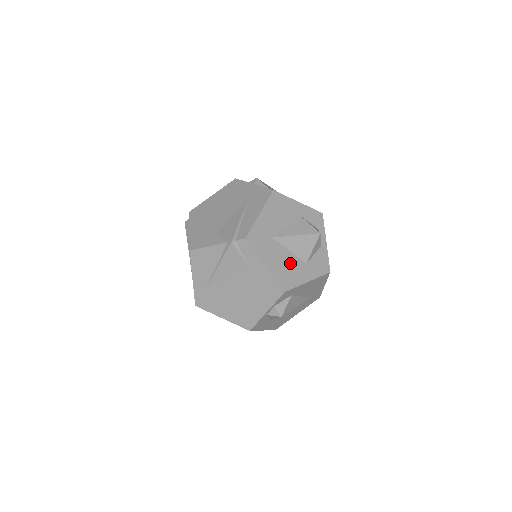
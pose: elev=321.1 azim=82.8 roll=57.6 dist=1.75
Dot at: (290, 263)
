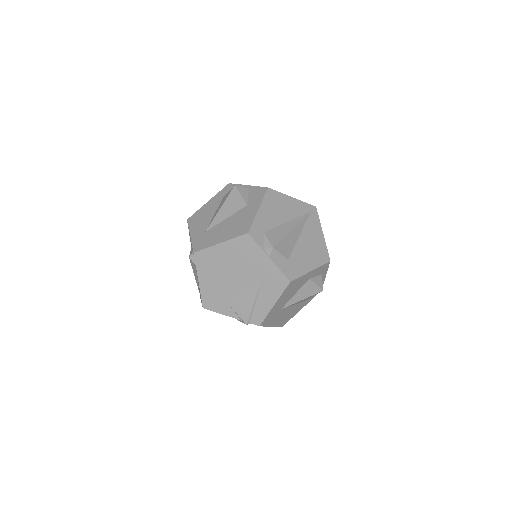
Dot at: (291, 311)
